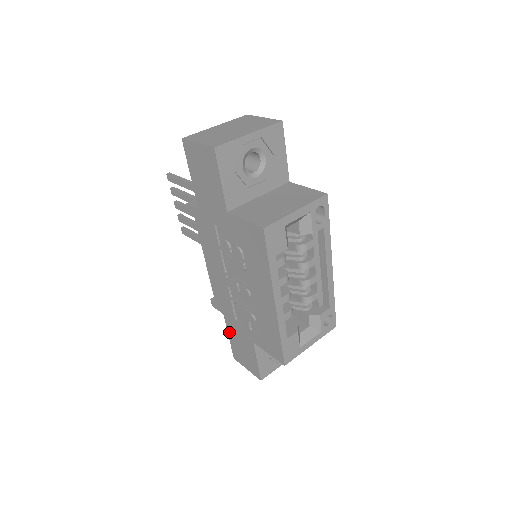
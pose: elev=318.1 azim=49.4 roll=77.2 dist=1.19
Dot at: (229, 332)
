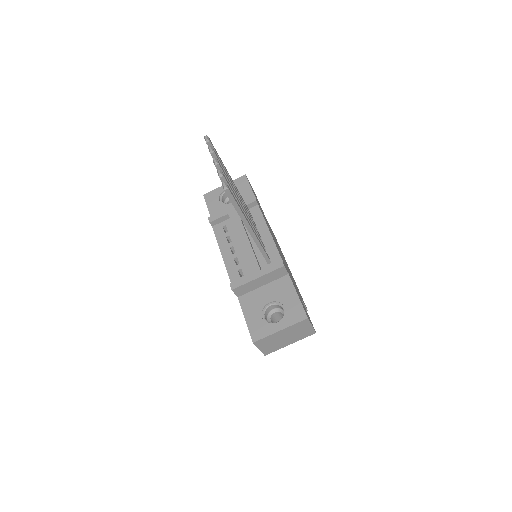
Dot at: occluded
